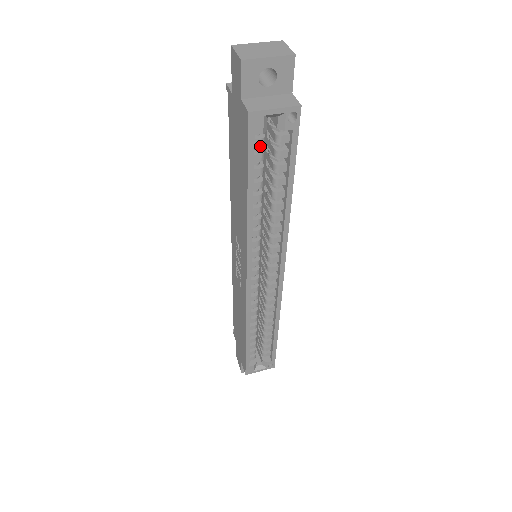
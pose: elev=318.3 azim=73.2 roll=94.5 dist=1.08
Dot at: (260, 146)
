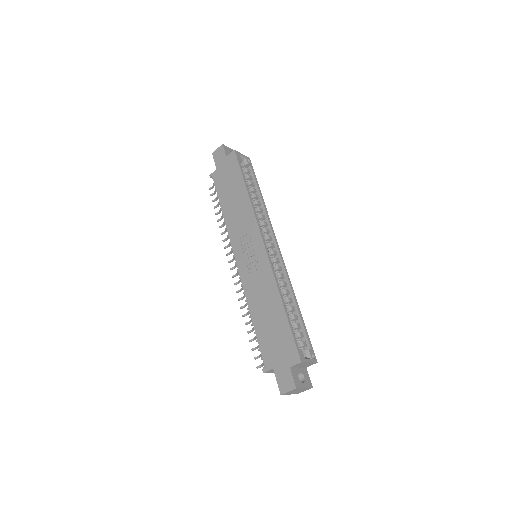
Dot at: occluded
